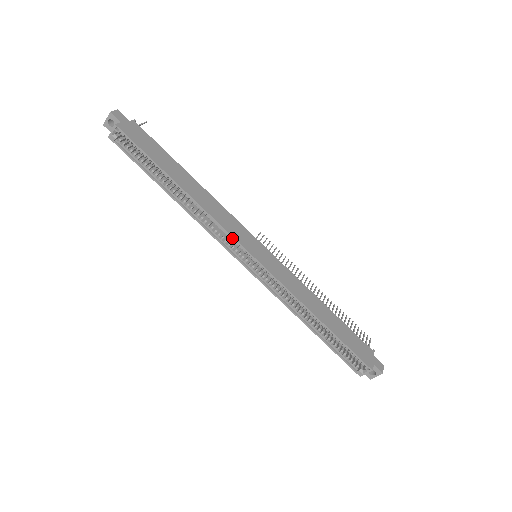
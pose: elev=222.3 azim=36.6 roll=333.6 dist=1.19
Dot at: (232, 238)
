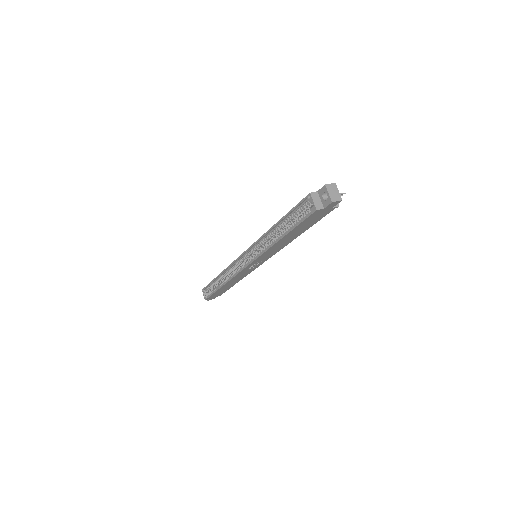
Dot at: (235, 261)
